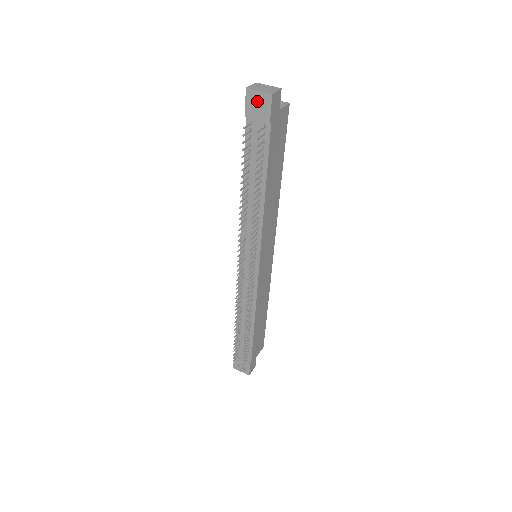
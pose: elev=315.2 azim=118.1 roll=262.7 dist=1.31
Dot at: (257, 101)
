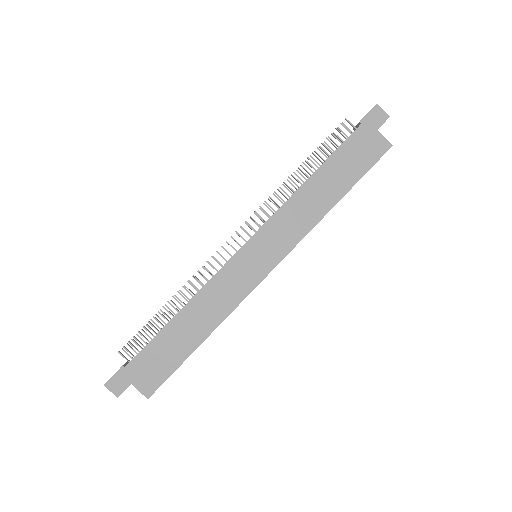
Dot at: occluded
